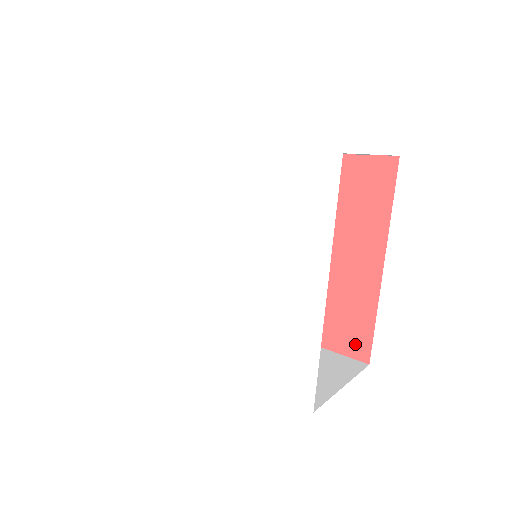
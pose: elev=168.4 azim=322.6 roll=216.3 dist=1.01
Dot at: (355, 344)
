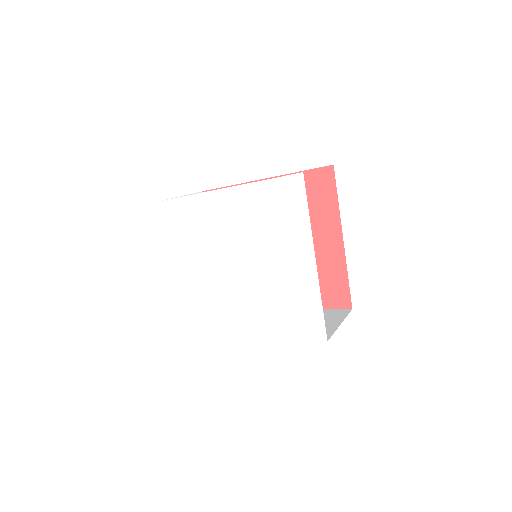
Dot at: (339, 298)
